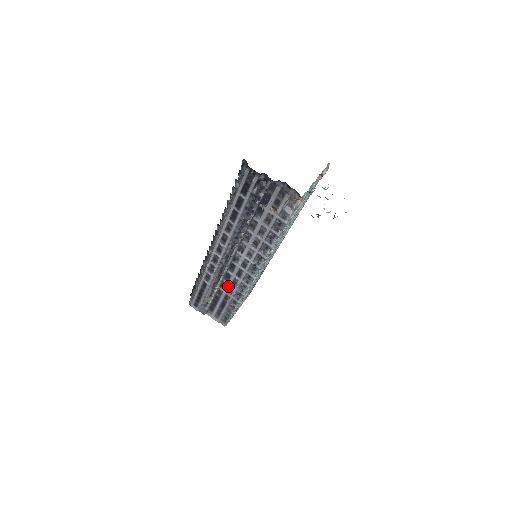
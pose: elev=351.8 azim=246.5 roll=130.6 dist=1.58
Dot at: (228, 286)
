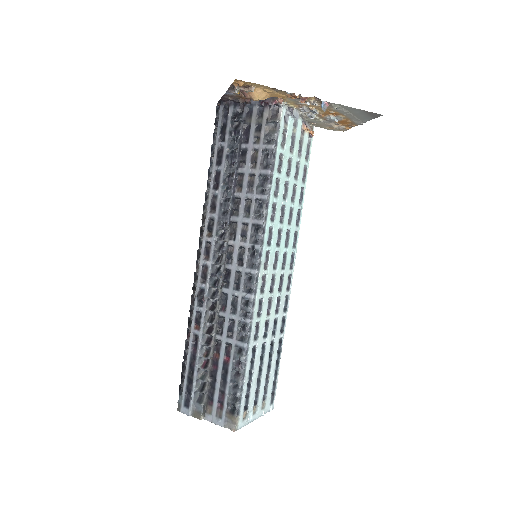
Dot at: (226, 322)
